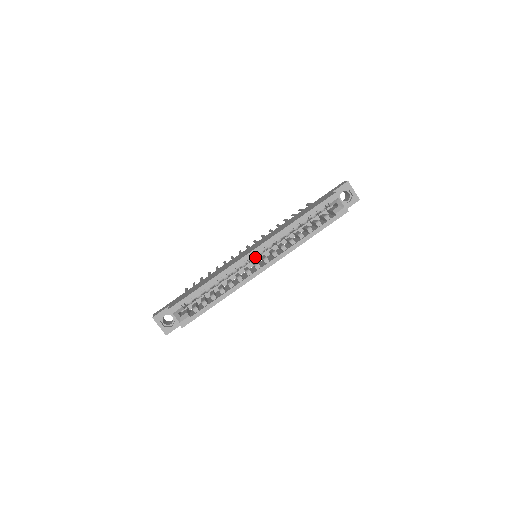
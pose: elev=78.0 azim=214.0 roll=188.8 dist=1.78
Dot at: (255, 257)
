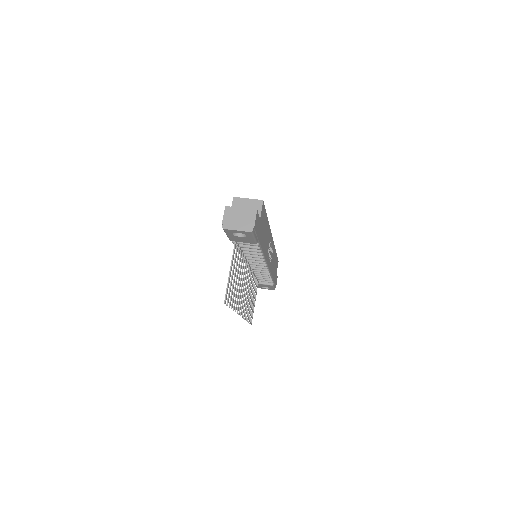
Dot at: occluded
